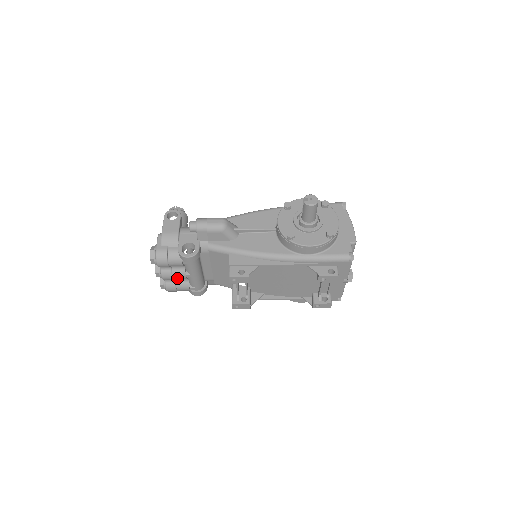
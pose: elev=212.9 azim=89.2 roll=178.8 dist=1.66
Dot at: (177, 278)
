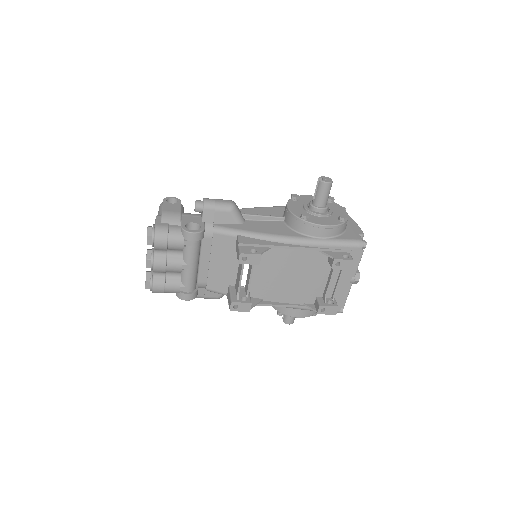
Dot at: (171, 269)
